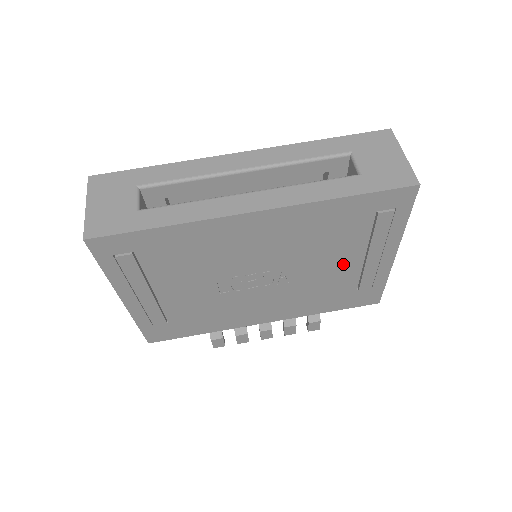
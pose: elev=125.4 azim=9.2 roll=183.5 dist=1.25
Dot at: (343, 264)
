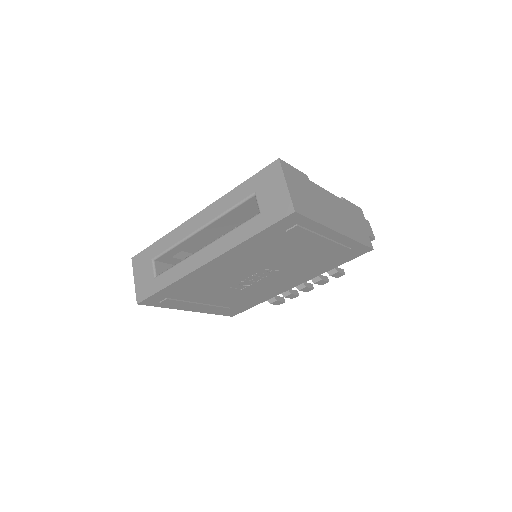
Dot at: (305, 251)
